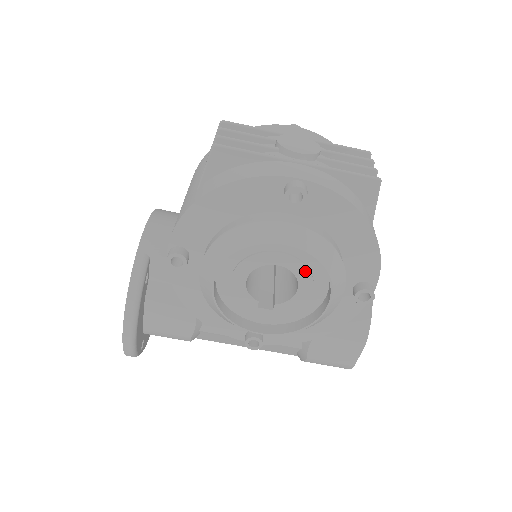
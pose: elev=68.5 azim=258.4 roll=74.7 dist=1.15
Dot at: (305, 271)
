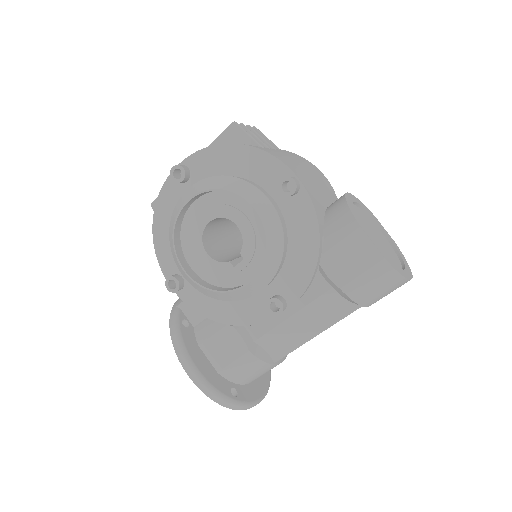
Dot at: (226, 208)
